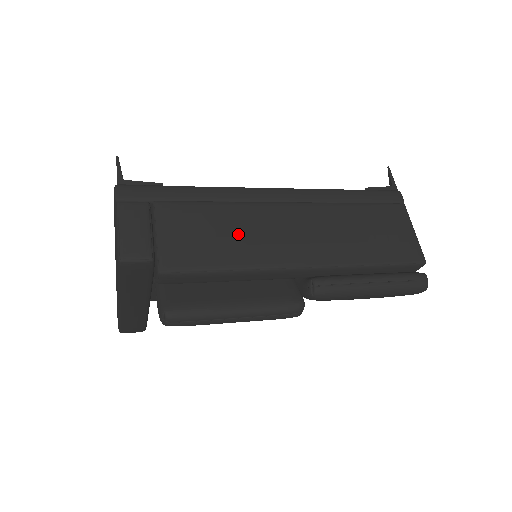
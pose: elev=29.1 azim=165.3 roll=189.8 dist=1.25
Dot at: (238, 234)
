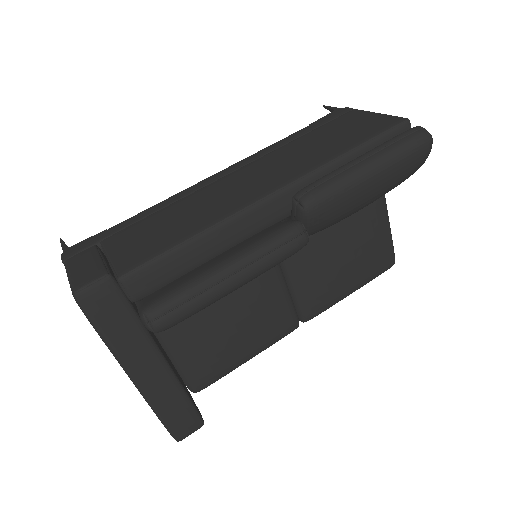
Dot at: (192, 212)
